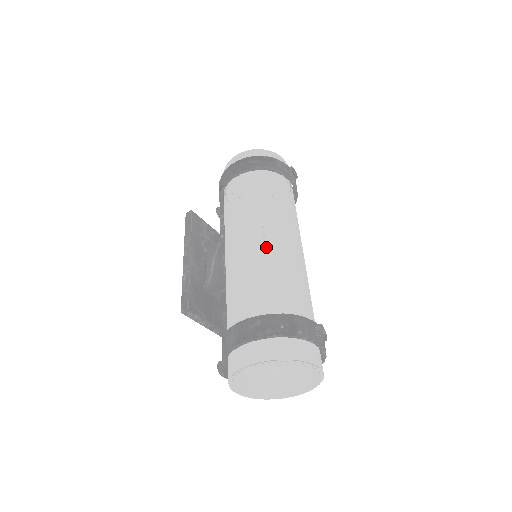
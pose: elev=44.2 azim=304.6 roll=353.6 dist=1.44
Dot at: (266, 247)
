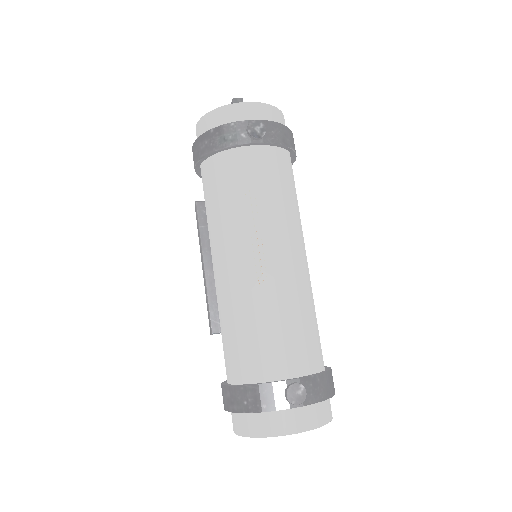
Dot at: (229, 286)
